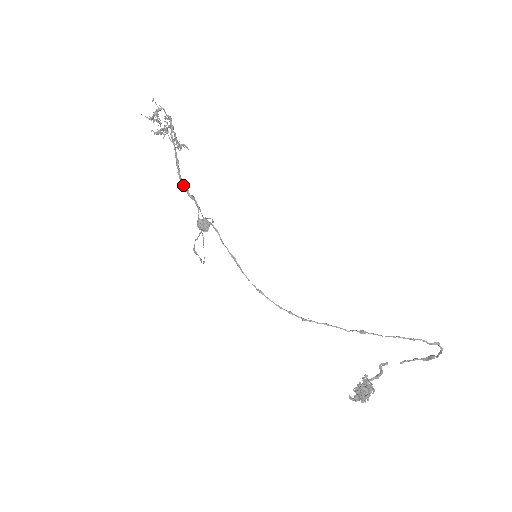
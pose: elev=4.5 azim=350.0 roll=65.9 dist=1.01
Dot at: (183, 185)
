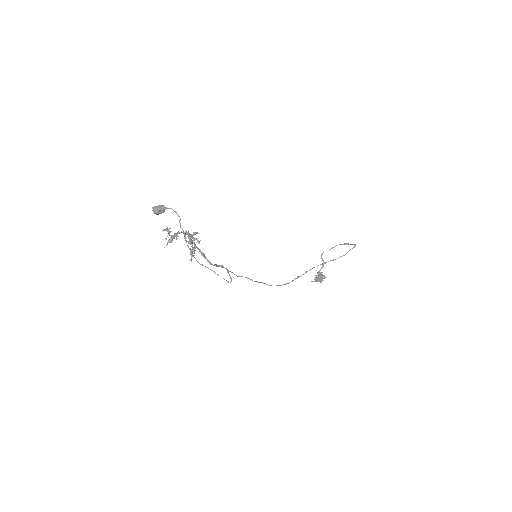
Dot at: occluded
